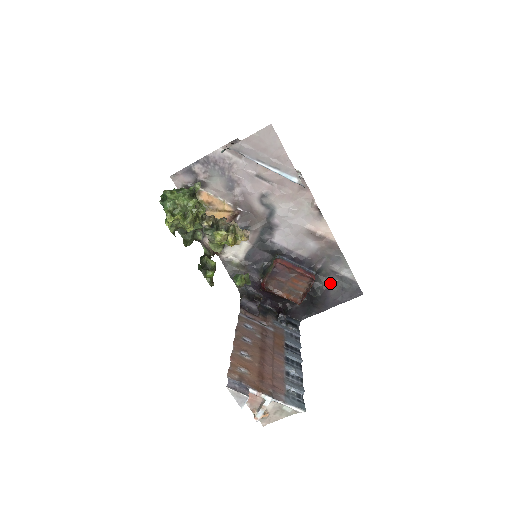
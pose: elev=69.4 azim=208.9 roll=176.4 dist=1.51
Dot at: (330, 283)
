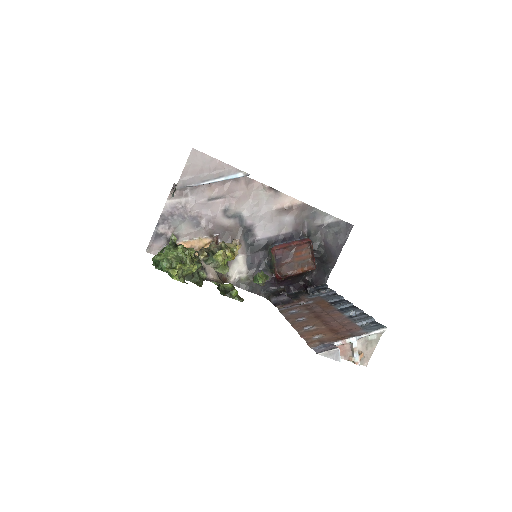
Dot at: (324, 237)
